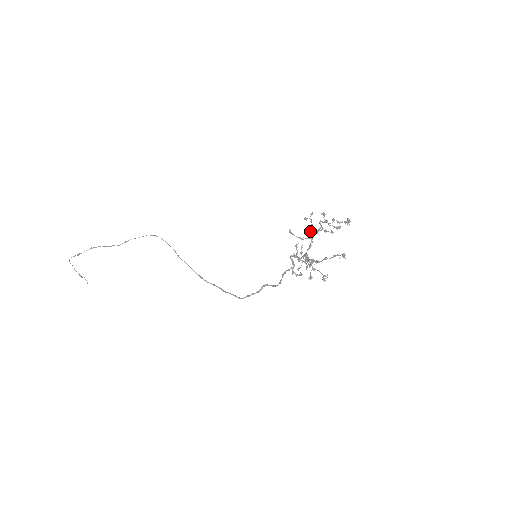
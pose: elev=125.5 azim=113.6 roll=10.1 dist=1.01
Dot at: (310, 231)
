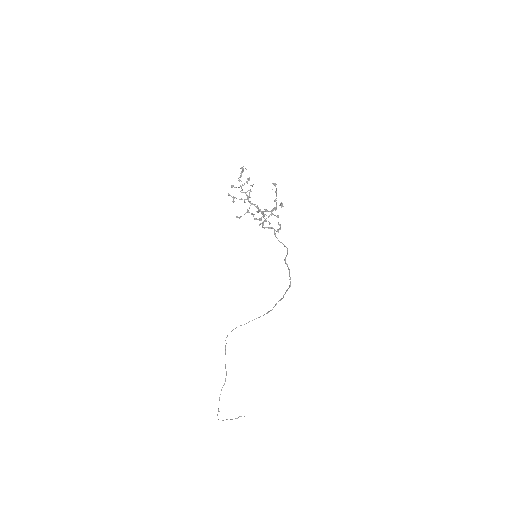
Dot at: (244, 202)
